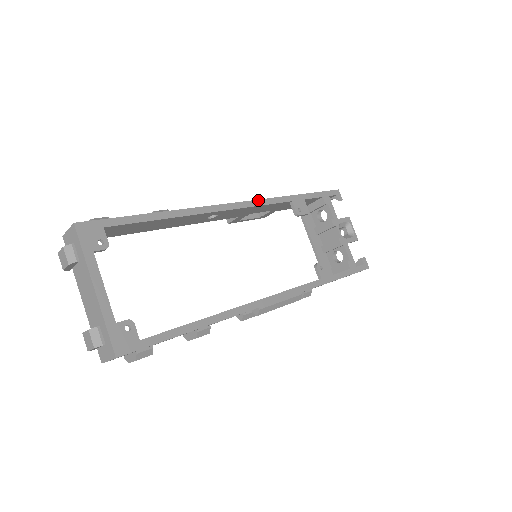
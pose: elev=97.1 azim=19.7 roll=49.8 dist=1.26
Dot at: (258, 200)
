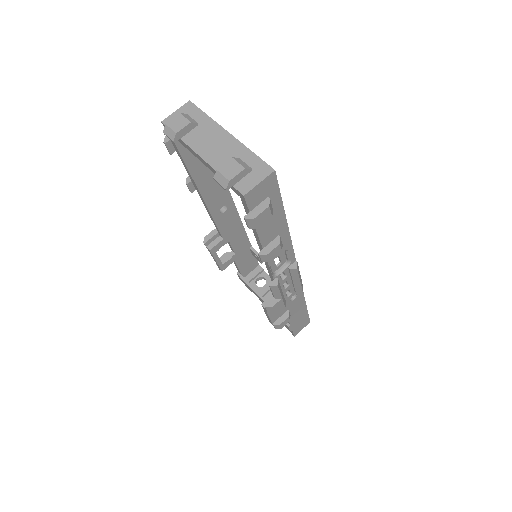
Dot at: occluded
